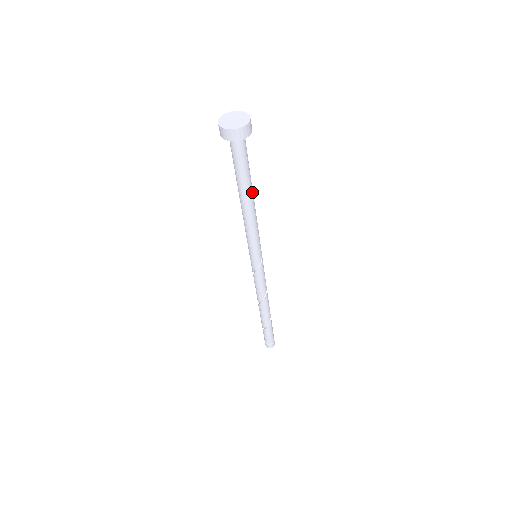
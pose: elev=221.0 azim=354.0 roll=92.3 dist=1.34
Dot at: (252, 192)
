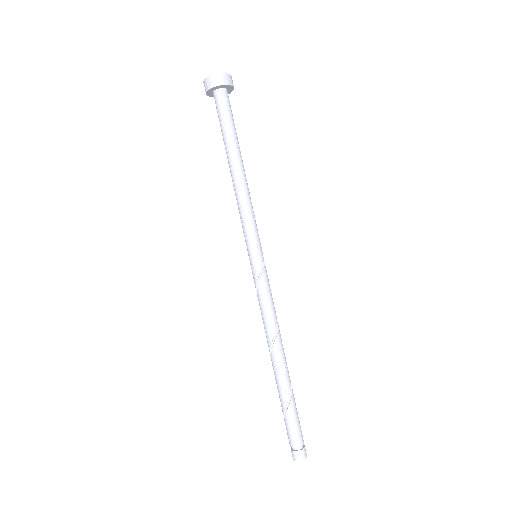
Dot at: (241, 158)
